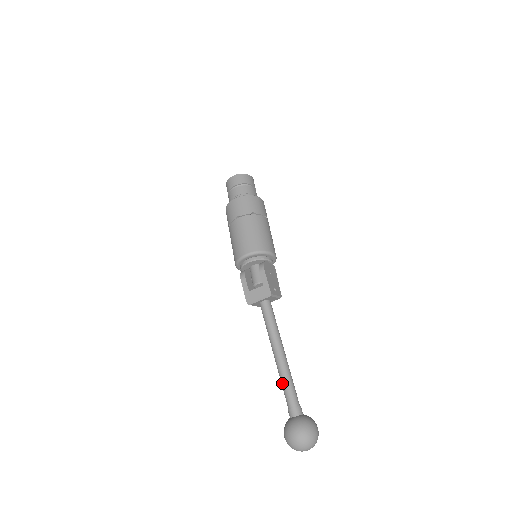
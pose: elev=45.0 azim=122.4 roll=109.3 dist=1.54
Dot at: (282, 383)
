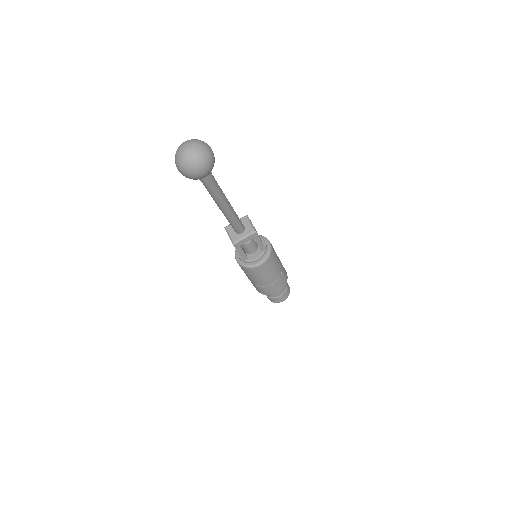
Dot at: occluded
